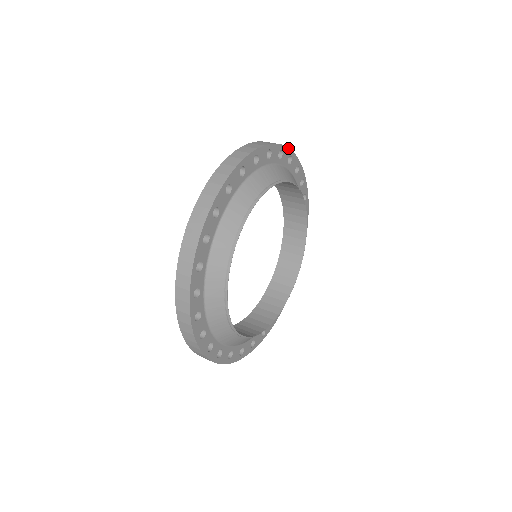
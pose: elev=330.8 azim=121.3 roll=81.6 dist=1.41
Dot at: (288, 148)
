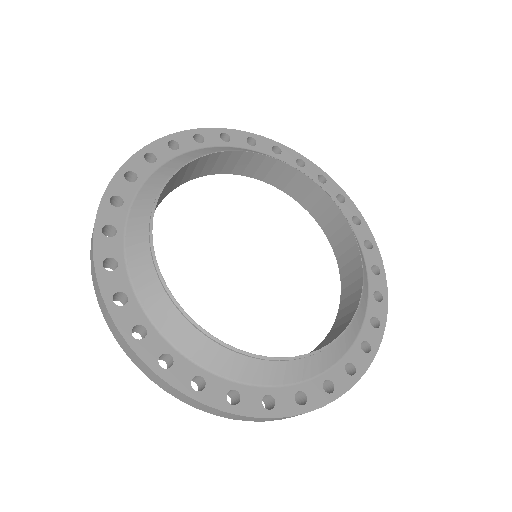
Dot at: (357, 208)
